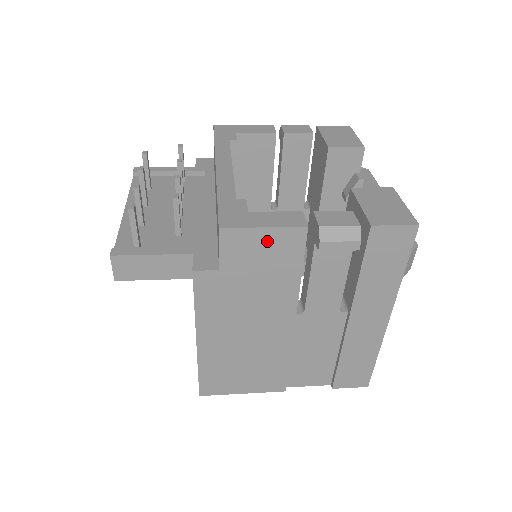
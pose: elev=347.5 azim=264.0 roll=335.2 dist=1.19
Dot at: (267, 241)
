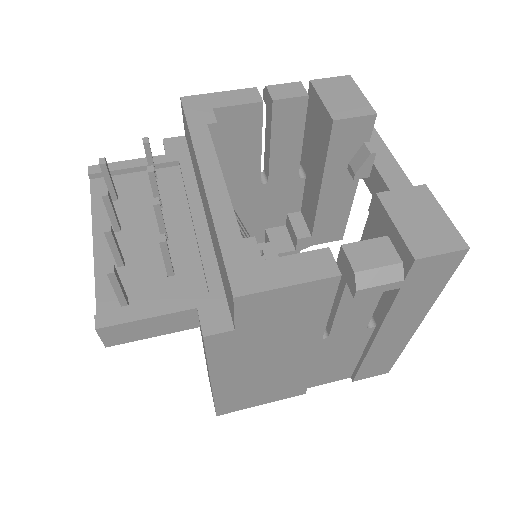
Dot at: (292, 296)
